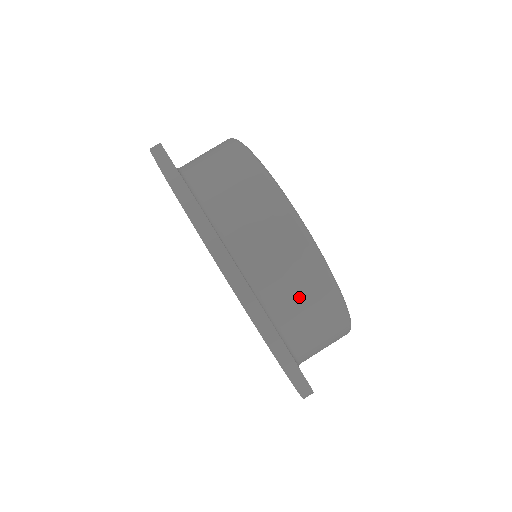
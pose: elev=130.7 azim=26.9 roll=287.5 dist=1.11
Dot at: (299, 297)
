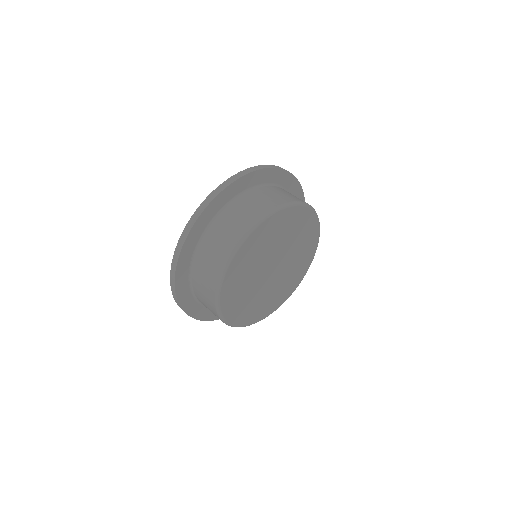
Dot at: (208, 308)
